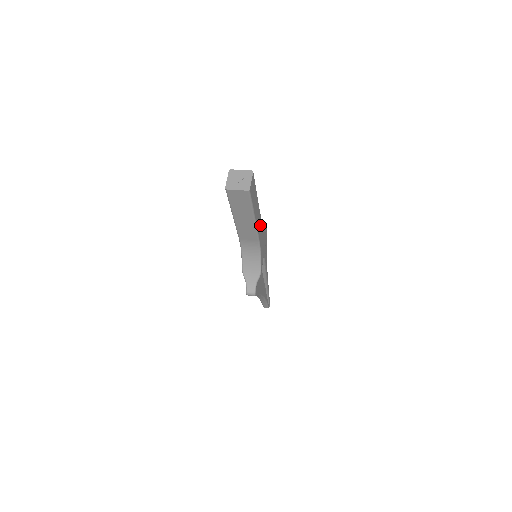
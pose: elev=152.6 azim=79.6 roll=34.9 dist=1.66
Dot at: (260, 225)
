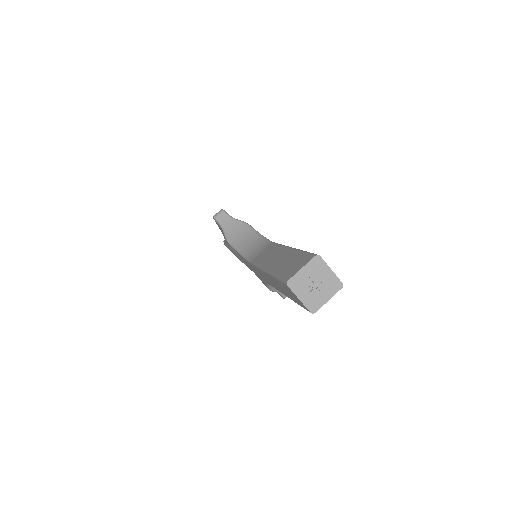
Dot at: occluded
